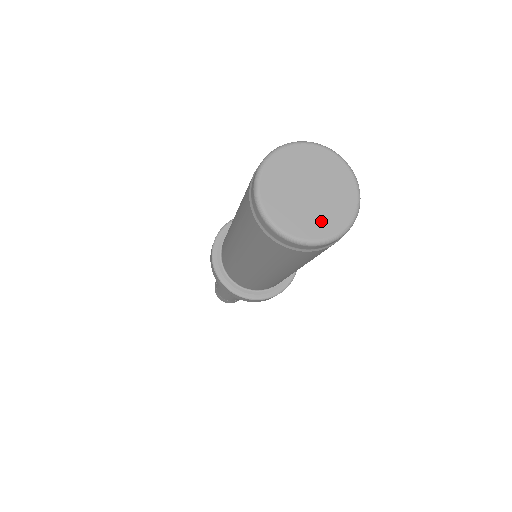
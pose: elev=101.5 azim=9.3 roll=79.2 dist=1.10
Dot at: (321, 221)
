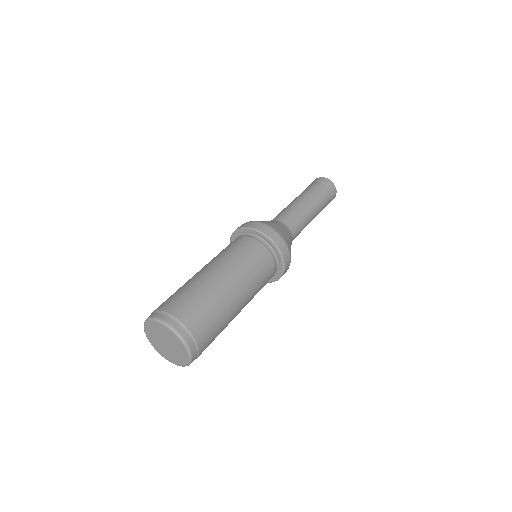
Dot at: (175, 358)
